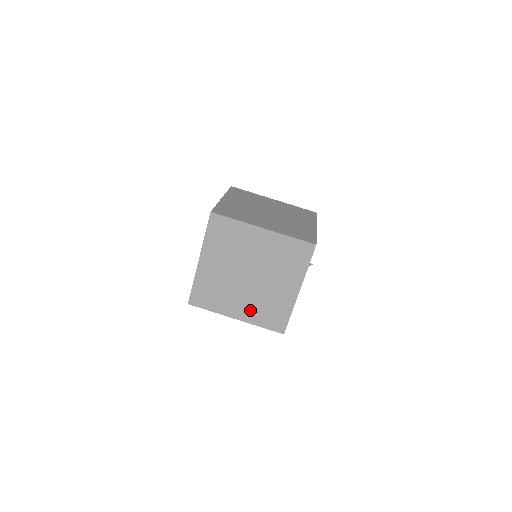
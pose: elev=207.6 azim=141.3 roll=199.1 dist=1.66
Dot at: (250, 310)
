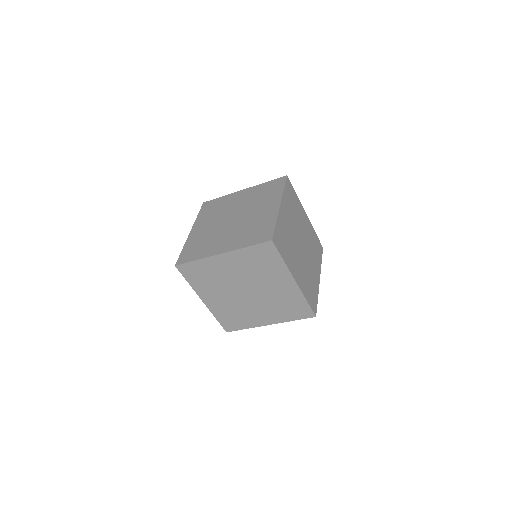
Dot at: (220, 306)
